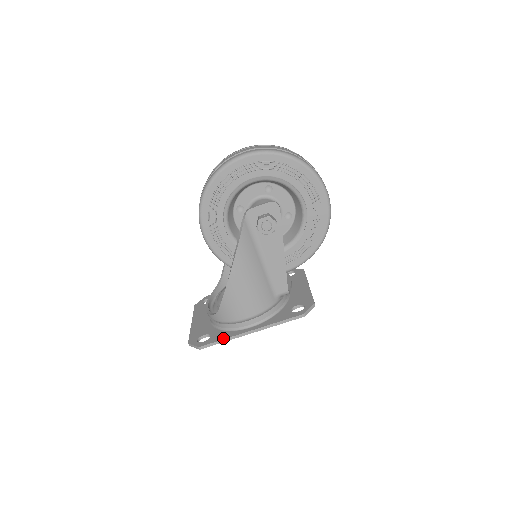
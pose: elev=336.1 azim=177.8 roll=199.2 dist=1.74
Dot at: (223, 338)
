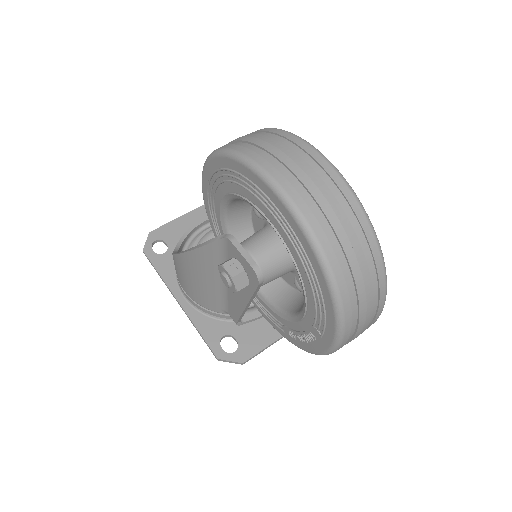
Dot at: (160, 272)
